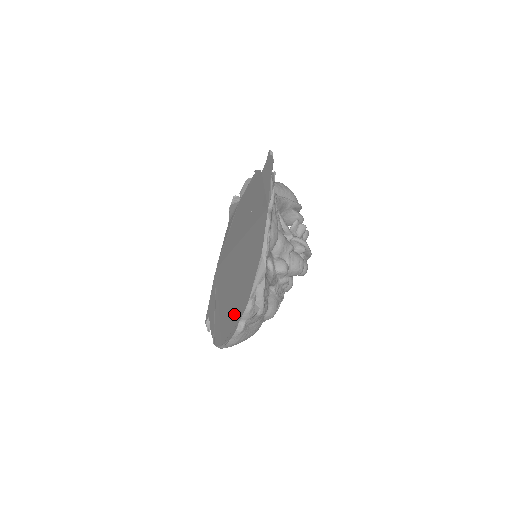
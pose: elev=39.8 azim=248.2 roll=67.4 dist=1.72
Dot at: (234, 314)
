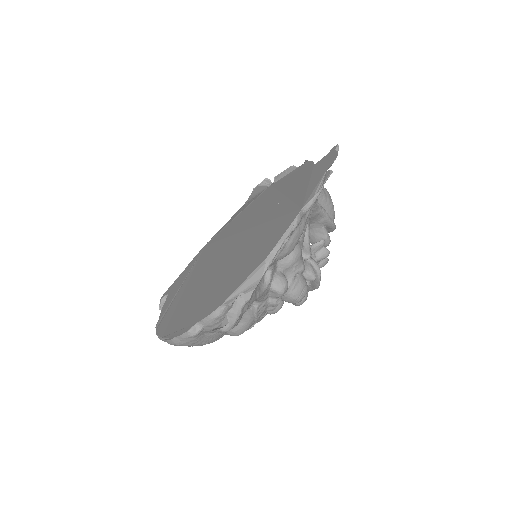
Dot at: (195, 310)
